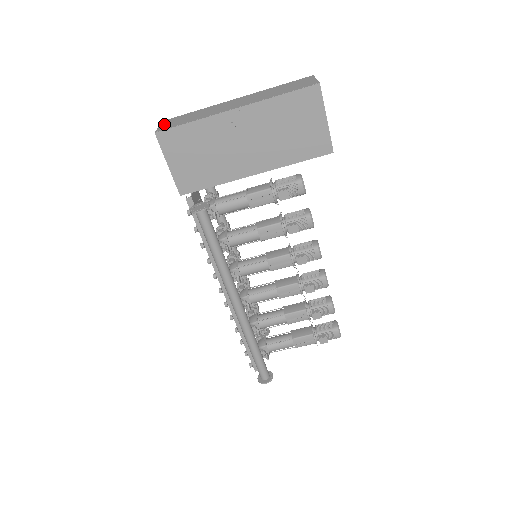
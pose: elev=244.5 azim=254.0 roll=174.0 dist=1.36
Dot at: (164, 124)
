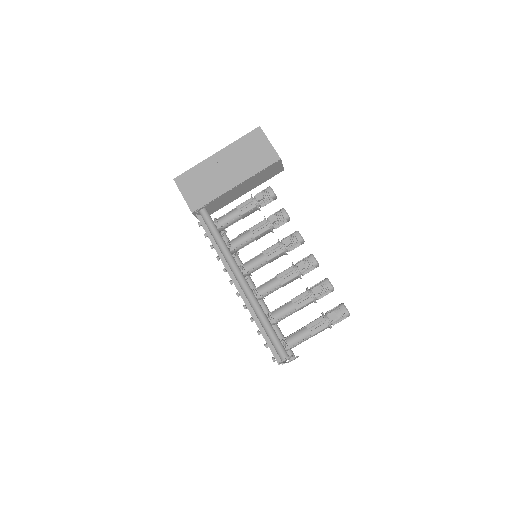
Dot at: occluded
